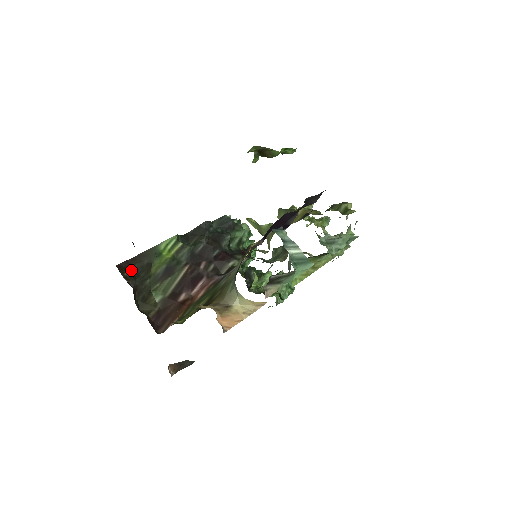
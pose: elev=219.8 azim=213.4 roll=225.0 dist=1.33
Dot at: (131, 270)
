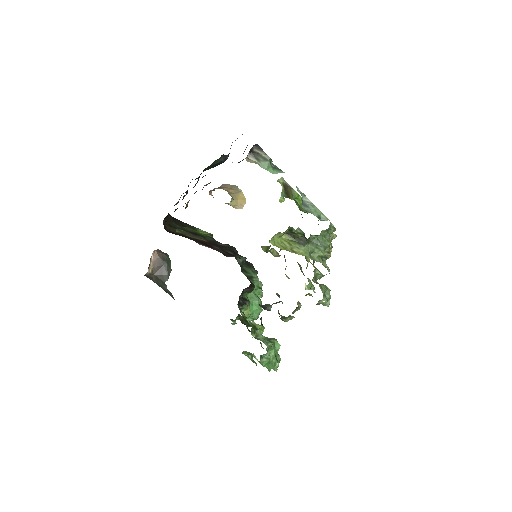
Dot at: (174, 219)
